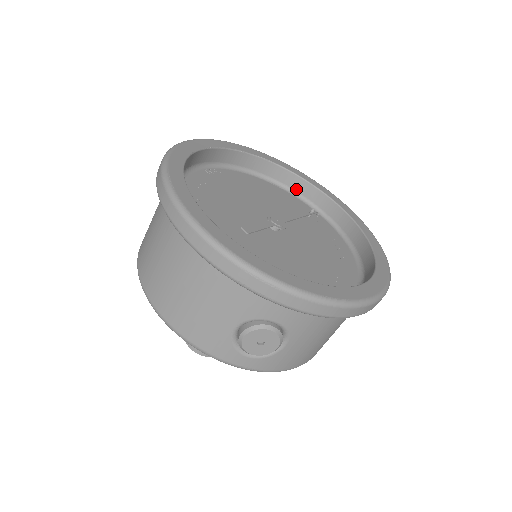
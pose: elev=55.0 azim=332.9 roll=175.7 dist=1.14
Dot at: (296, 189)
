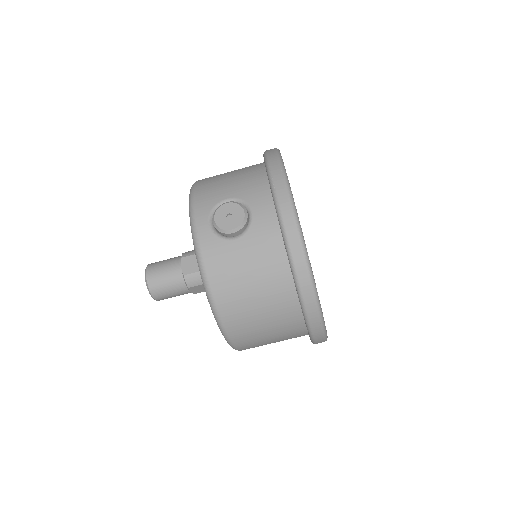
Dot at: occluded
